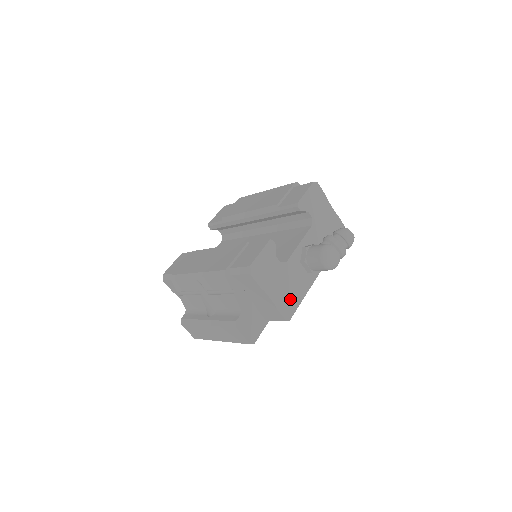
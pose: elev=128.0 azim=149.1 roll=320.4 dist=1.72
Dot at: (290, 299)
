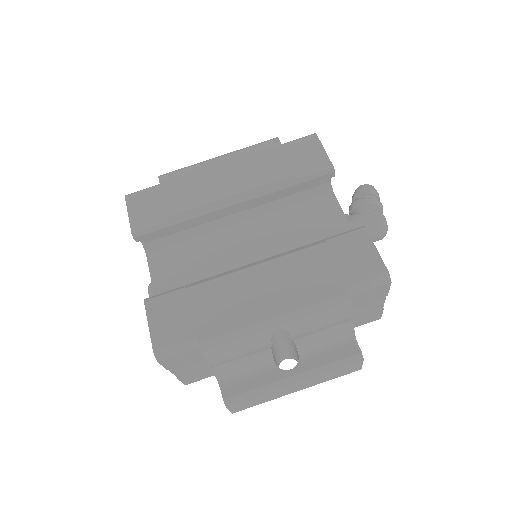
Dot at: occluded
